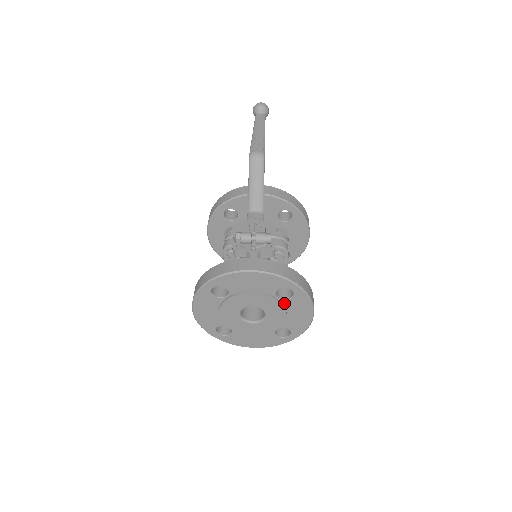
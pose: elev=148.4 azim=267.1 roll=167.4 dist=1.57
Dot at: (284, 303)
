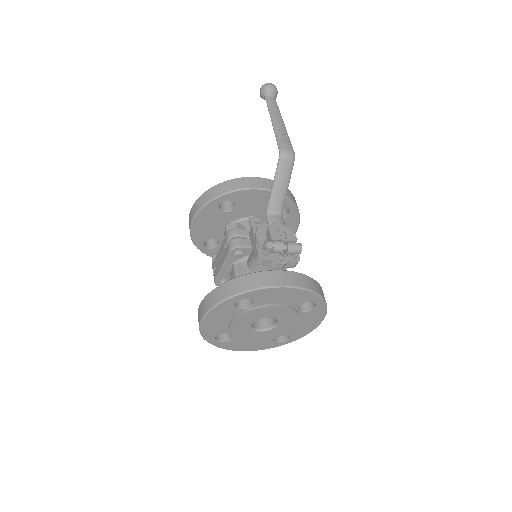
Dot at: (301, 314)
